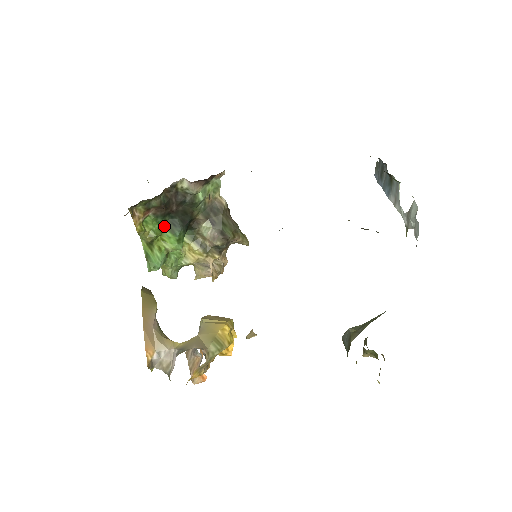
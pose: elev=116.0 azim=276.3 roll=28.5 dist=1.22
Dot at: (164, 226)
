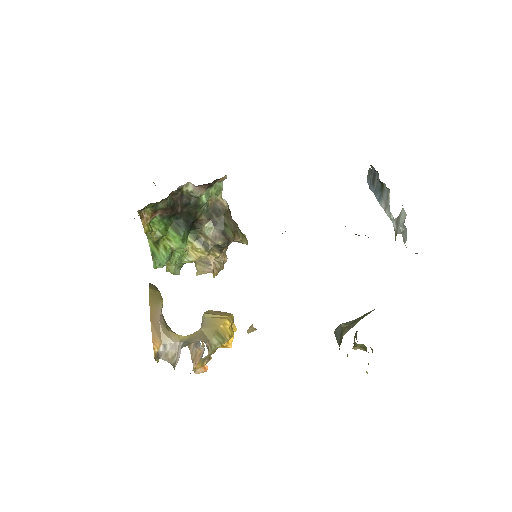
Dot at: (169, 226)
